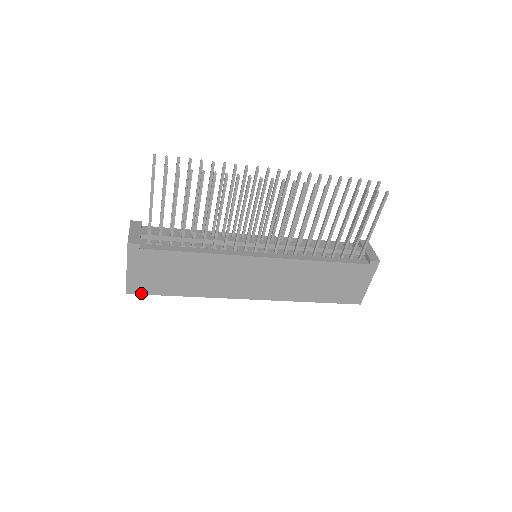
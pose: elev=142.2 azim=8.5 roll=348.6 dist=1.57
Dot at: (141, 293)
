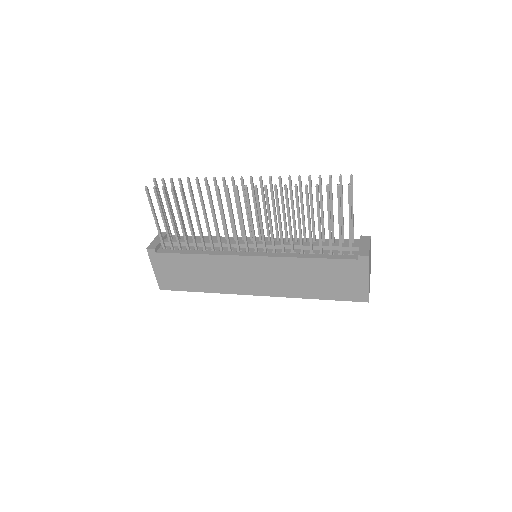
Dot at: (170, 289)
